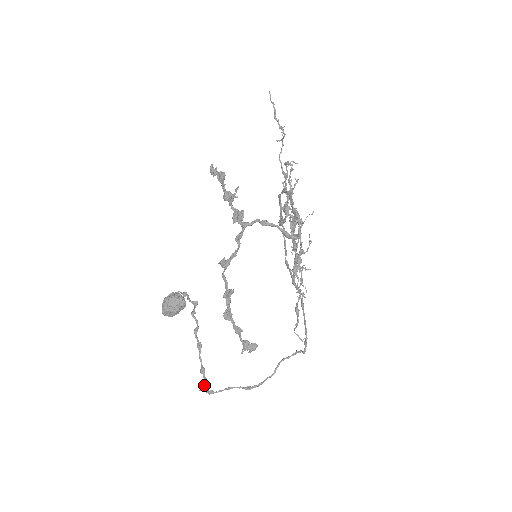
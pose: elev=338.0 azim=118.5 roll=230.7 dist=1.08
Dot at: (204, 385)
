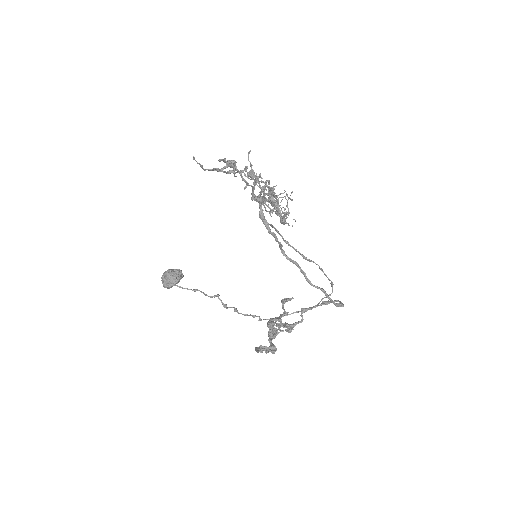
Dot at: (259, 319)
